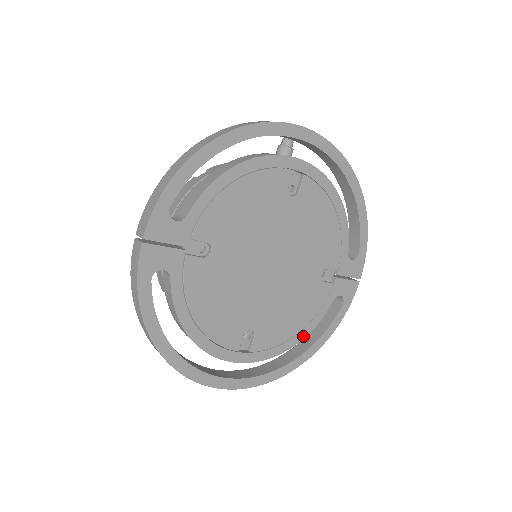
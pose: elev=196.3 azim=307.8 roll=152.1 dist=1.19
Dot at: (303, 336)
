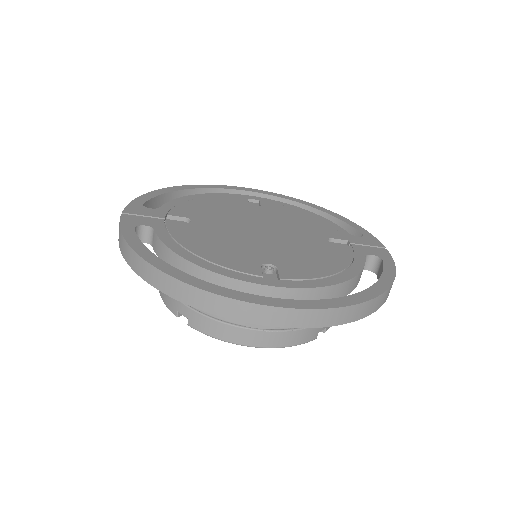
Dot at: (350, 276)
